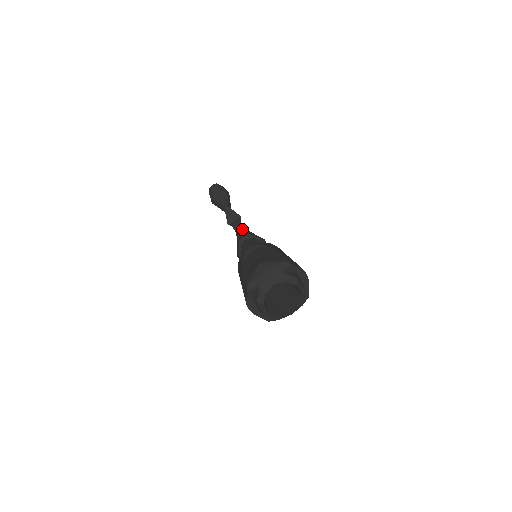
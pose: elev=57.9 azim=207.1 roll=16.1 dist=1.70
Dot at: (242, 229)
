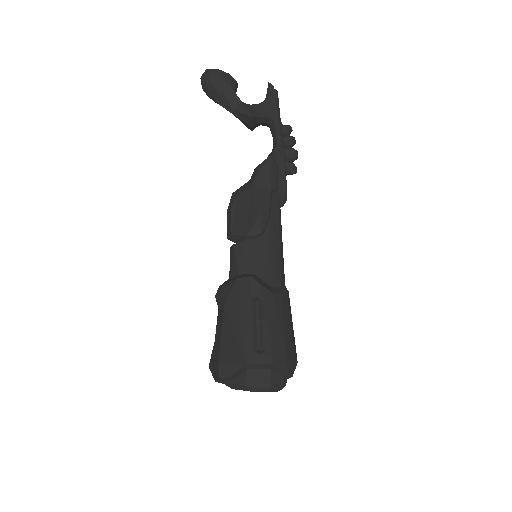
Dot at: (227, 216)
